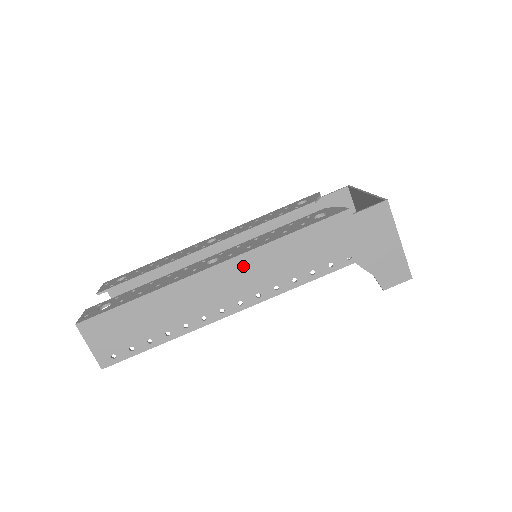
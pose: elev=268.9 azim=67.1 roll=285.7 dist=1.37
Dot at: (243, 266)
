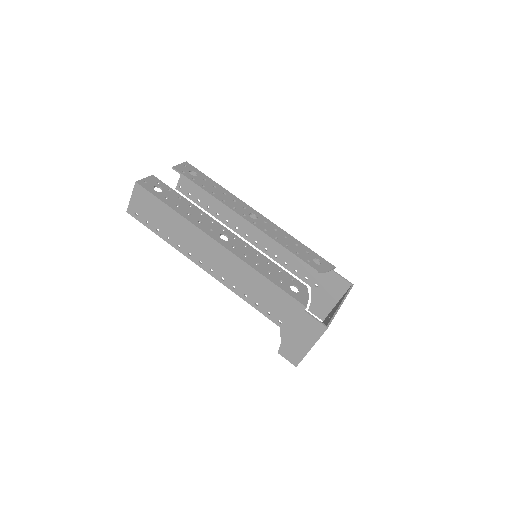
Dot at: (231, 260)
